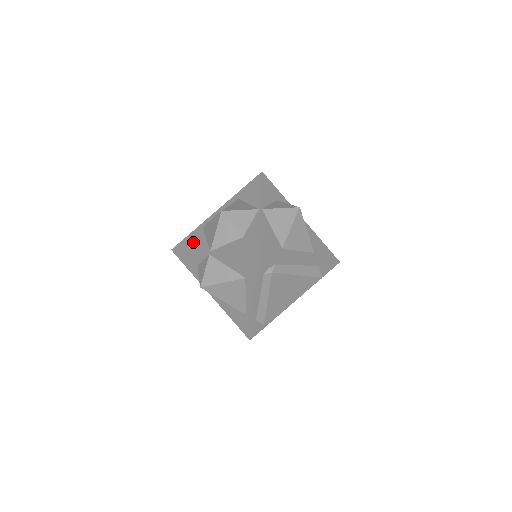
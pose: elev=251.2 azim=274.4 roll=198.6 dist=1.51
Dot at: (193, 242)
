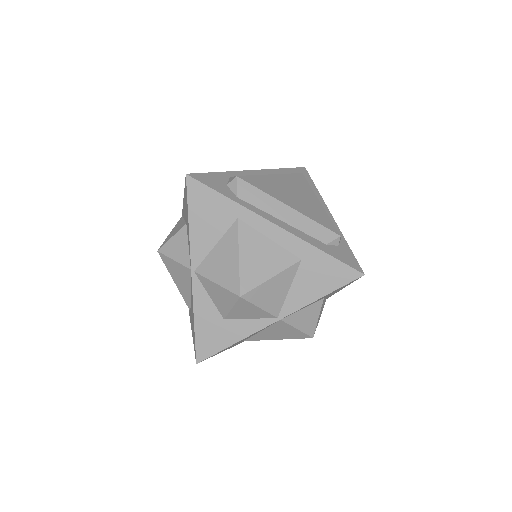
Dot at: (206, 219)
